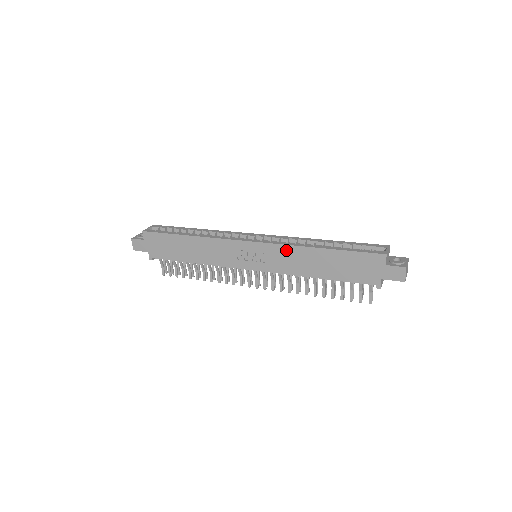
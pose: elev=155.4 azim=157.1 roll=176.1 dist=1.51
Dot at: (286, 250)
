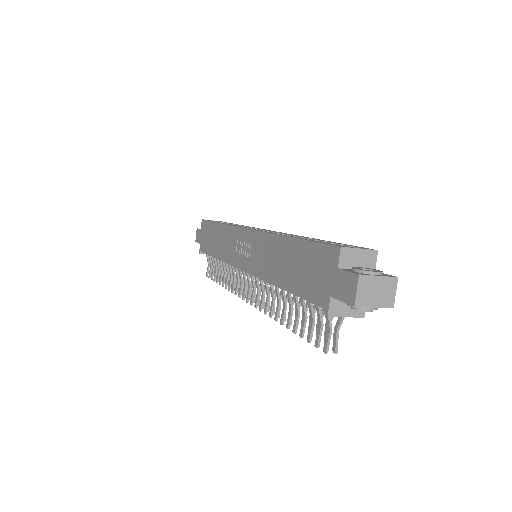
Dot at: (264, 240)
